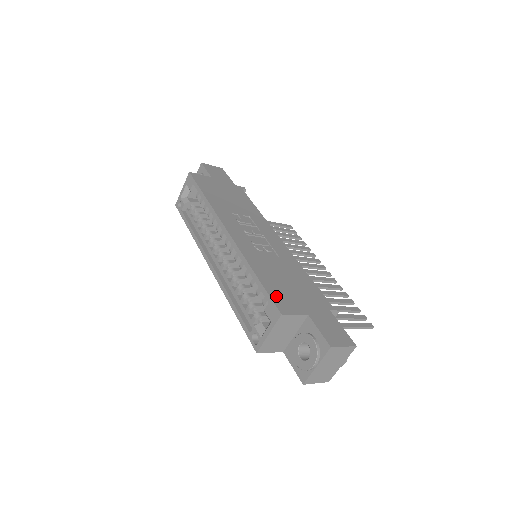
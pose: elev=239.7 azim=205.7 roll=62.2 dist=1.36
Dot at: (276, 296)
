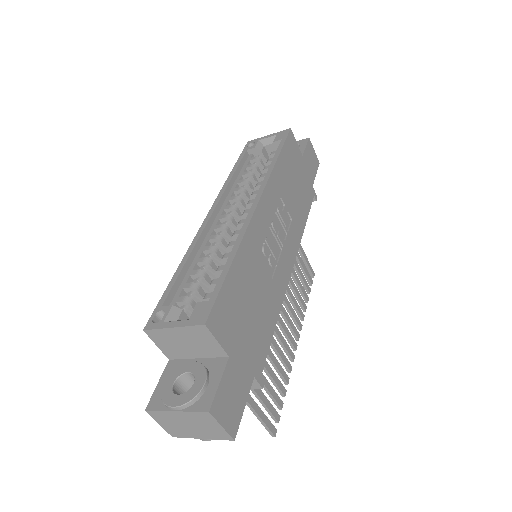
Dot at: (223, 304)
